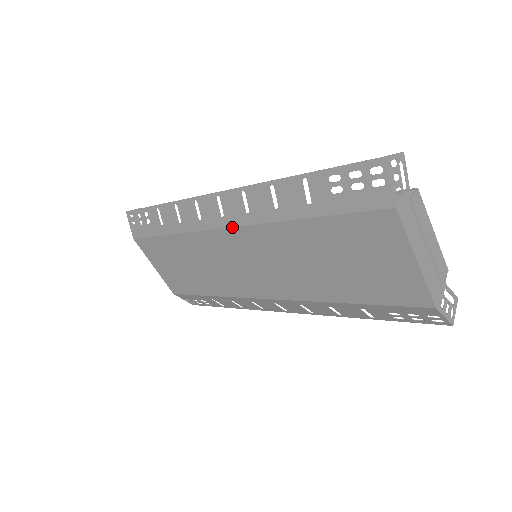
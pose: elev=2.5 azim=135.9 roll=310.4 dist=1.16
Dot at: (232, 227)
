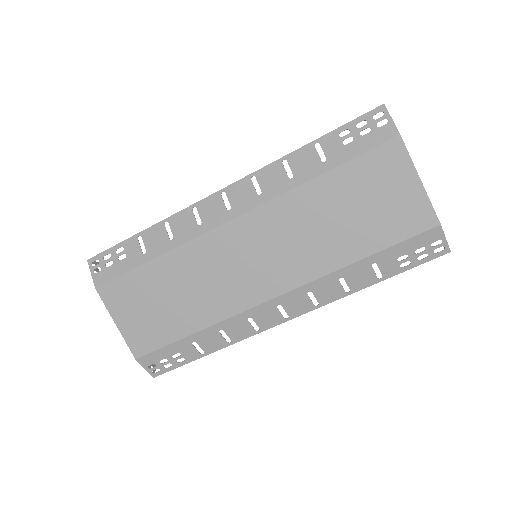
Dot at: (241, 214)
